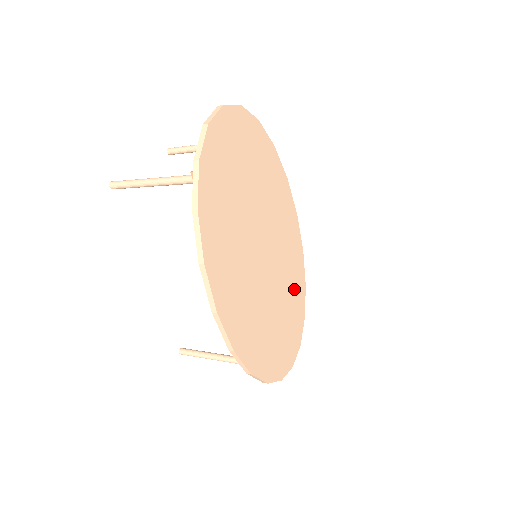
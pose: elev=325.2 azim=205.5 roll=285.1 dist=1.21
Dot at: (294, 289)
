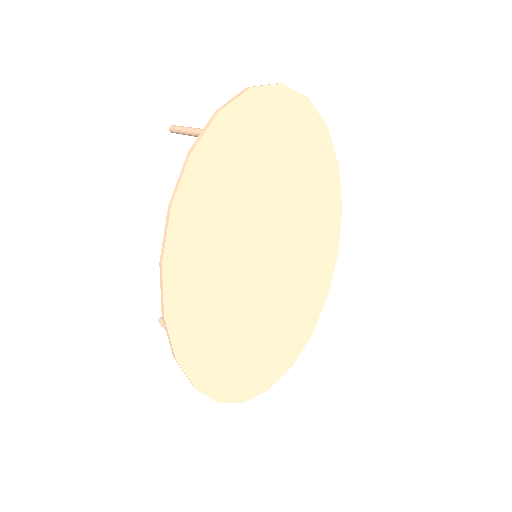
Dot at: (291, 325)
